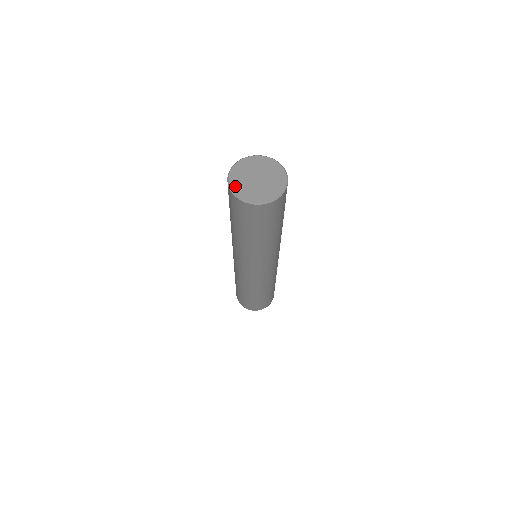
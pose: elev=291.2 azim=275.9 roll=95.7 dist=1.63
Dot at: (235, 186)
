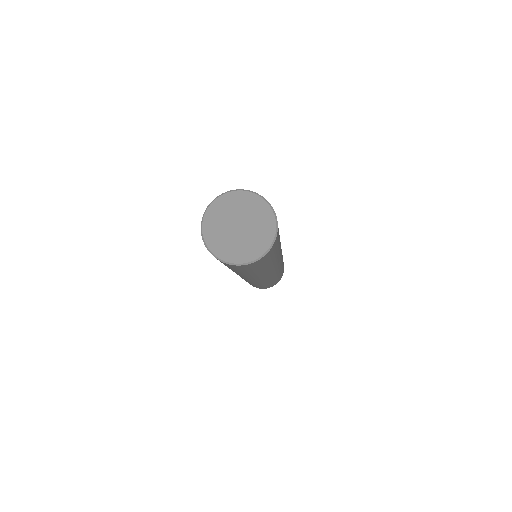
Dot at: (208, 228)
